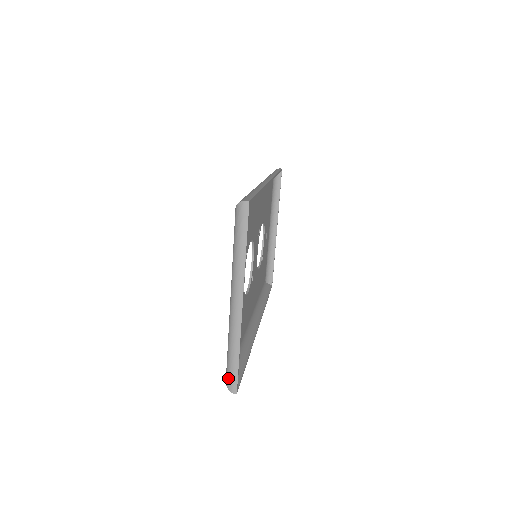
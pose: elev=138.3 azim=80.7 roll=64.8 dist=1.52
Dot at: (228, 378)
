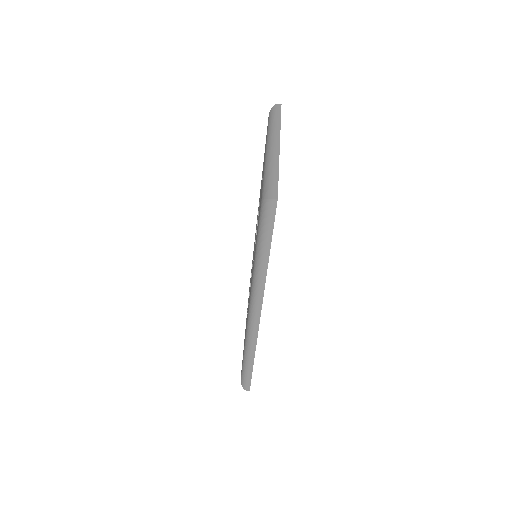
Dot at: occluded
